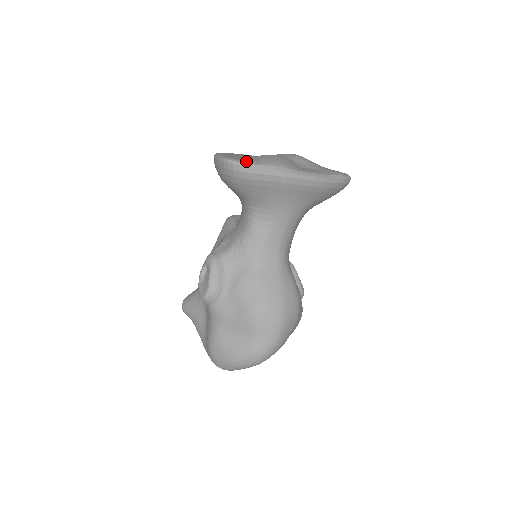
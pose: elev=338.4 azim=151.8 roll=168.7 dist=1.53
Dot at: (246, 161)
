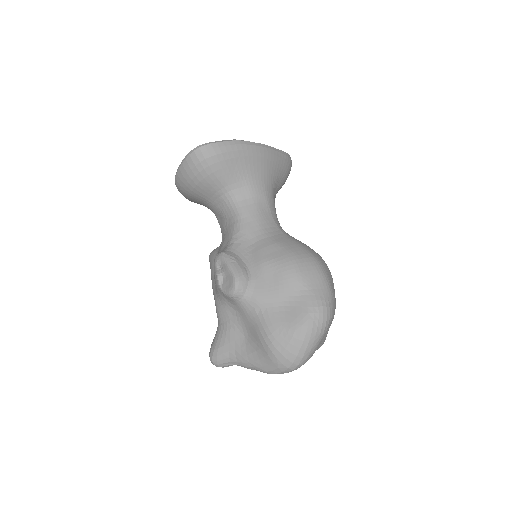
Dot at: occluded
